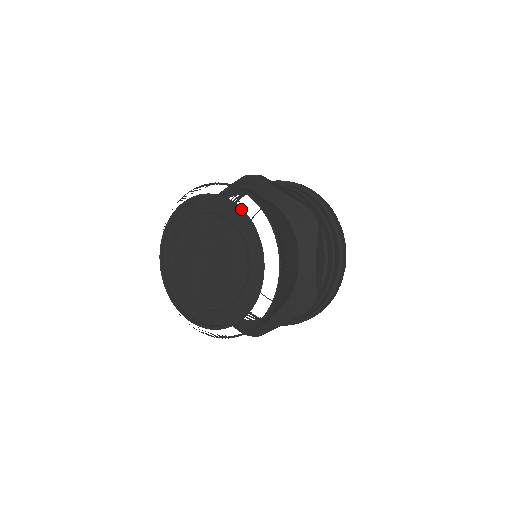
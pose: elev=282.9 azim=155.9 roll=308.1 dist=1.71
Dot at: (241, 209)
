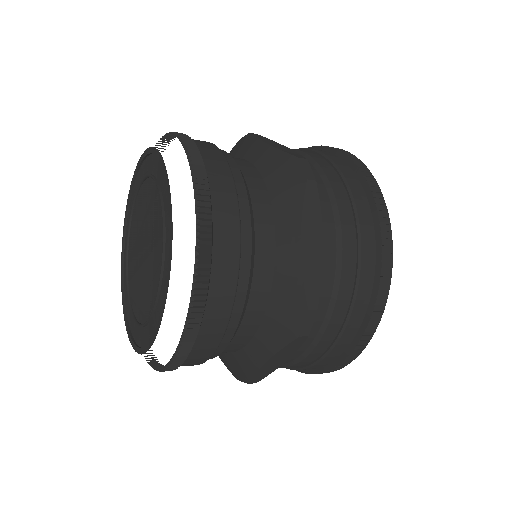
Dot at: (170, 256)
